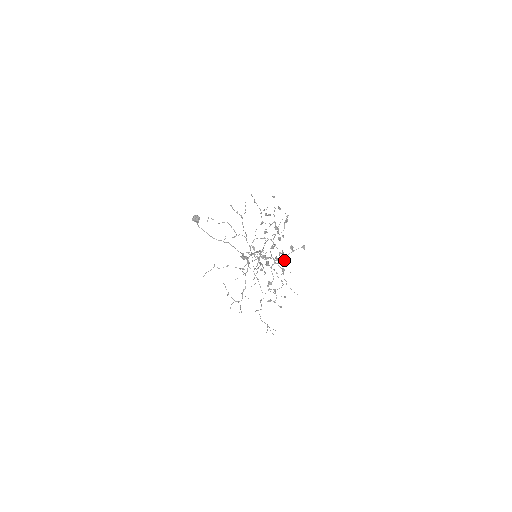
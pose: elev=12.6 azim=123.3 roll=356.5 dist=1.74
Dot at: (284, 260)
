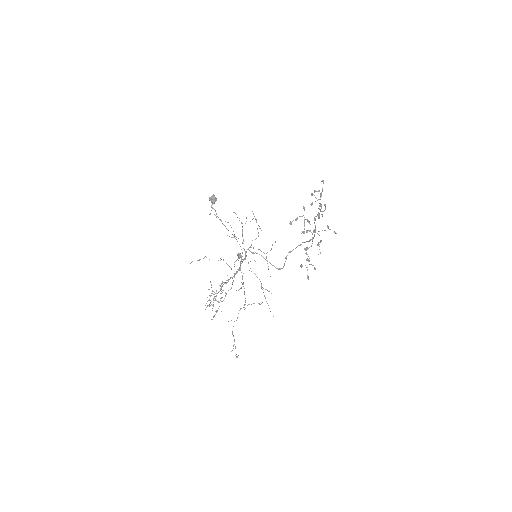
Dot at: (283, 267)
